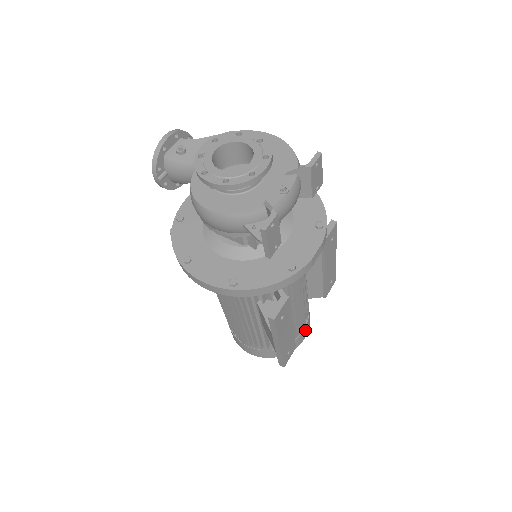
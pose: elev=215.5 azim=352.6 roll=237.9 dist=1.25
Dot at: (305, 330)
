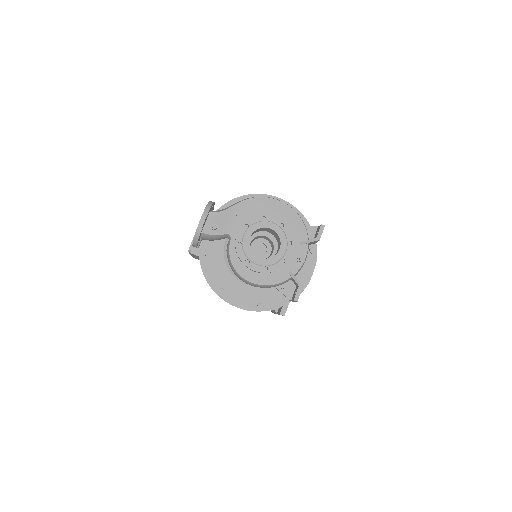
Dot at: occluded
